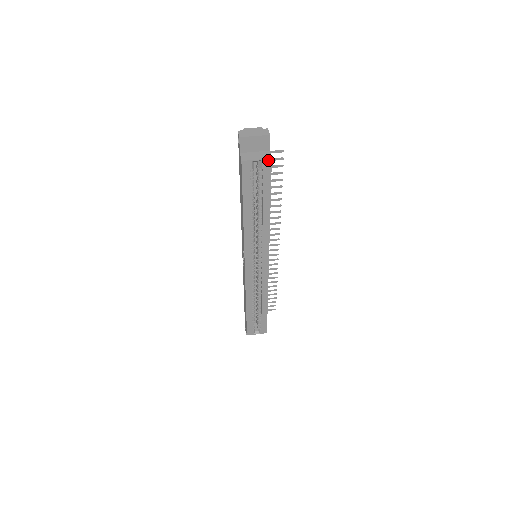
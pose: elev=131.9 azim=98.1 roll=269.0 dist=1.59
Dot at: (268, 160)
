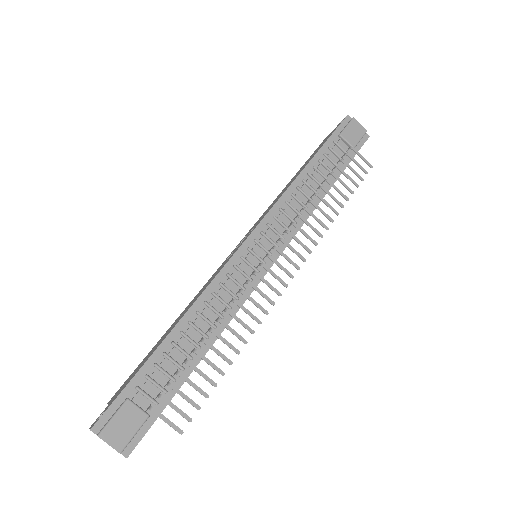
Dot at: occluded
